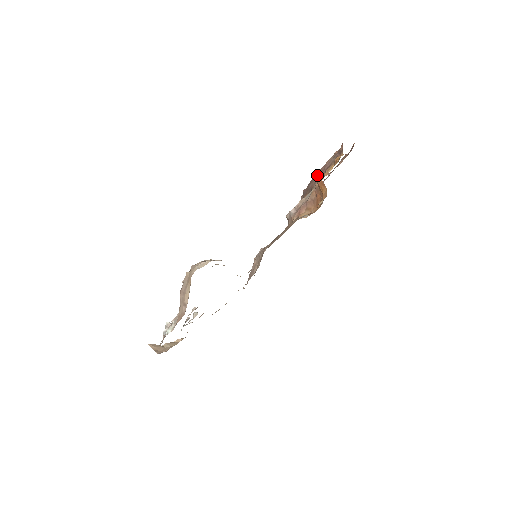
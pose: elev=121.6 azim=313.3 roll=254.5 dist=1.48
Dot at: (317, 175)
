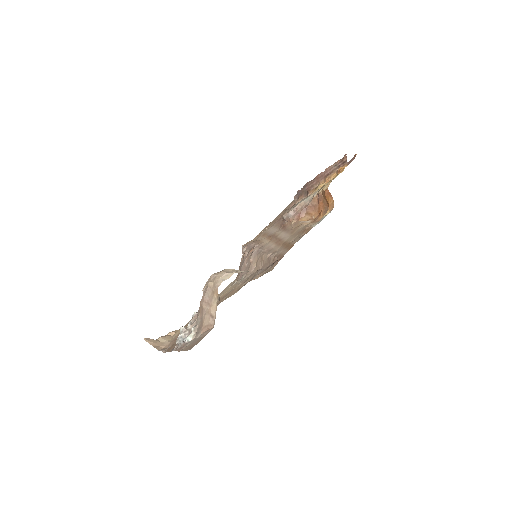
Dot at: (315, 179)
